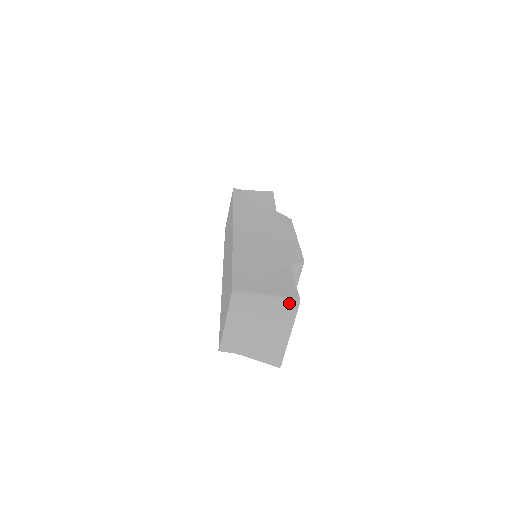
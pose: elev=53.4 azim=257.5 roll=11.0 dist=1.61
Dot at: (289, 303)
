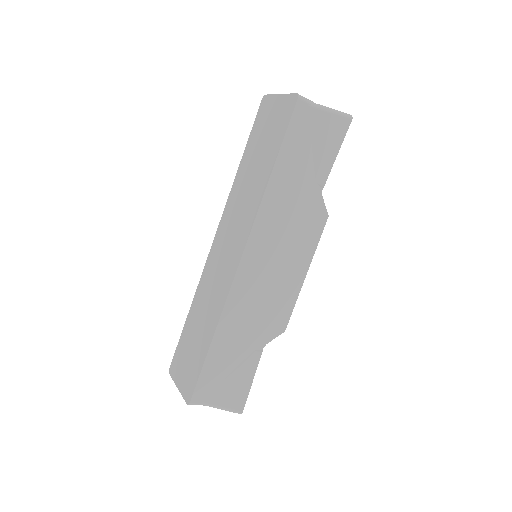
Dot at: occluded
